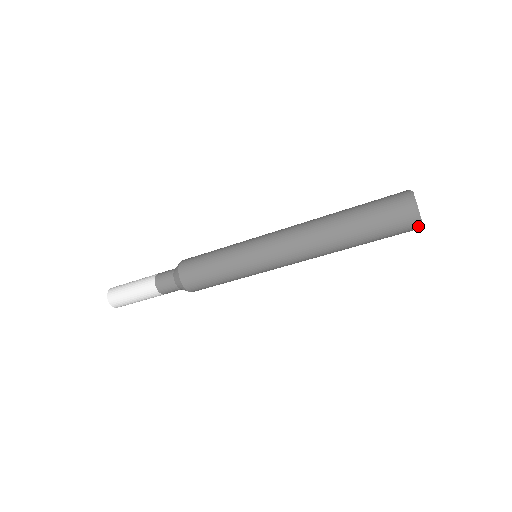
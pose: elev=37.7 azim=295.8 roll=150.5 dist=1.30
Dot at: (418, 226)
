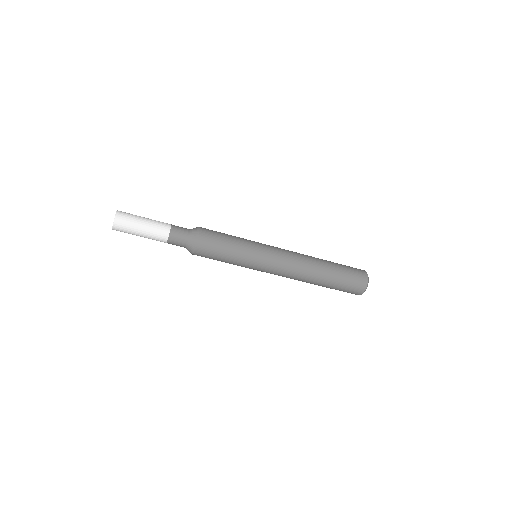
Dot at: (365, 287)
